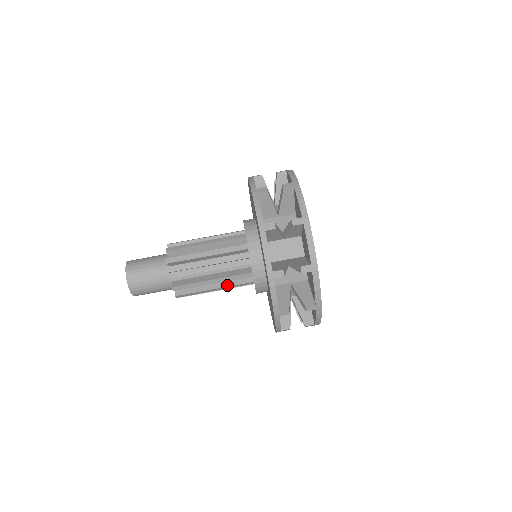
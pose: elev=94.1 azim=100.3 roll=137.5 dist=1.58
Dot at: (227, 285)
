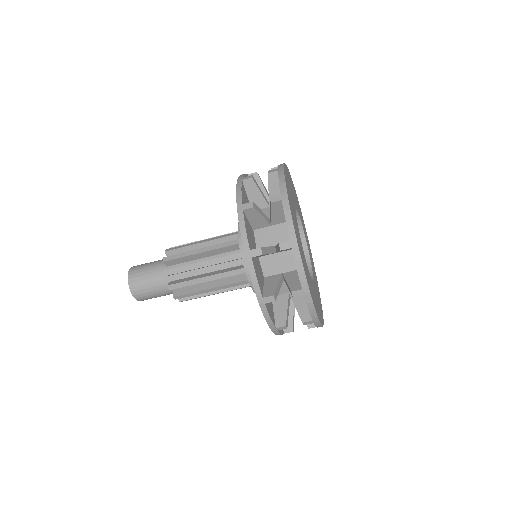
Dot at: occluded
